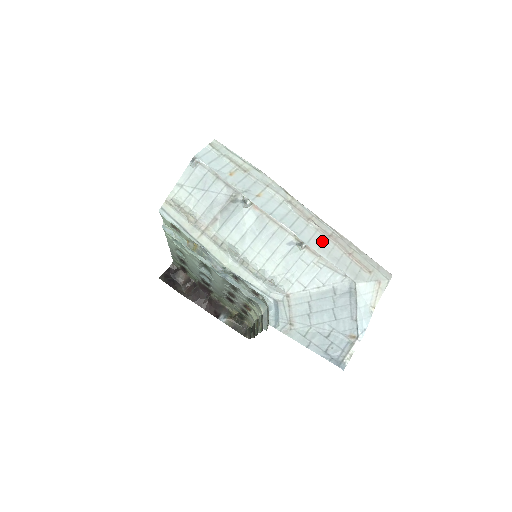
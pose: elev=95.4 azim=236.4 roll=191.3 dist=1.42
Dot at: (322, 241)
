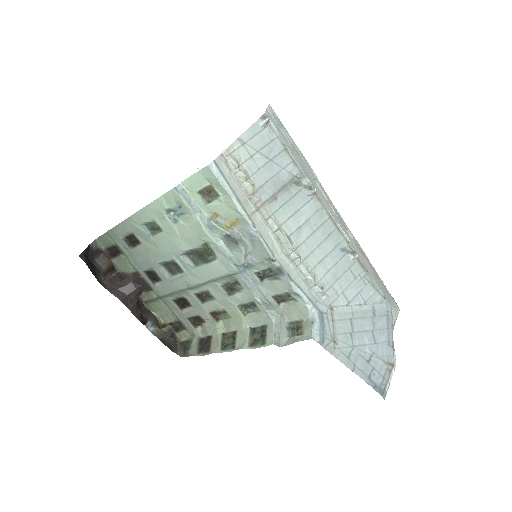
Dot at: (362, 255)
